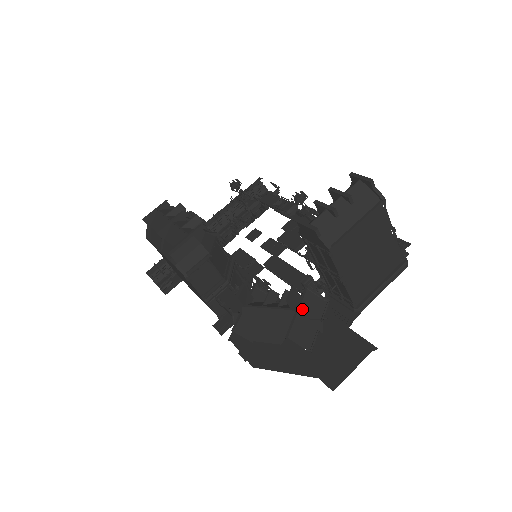
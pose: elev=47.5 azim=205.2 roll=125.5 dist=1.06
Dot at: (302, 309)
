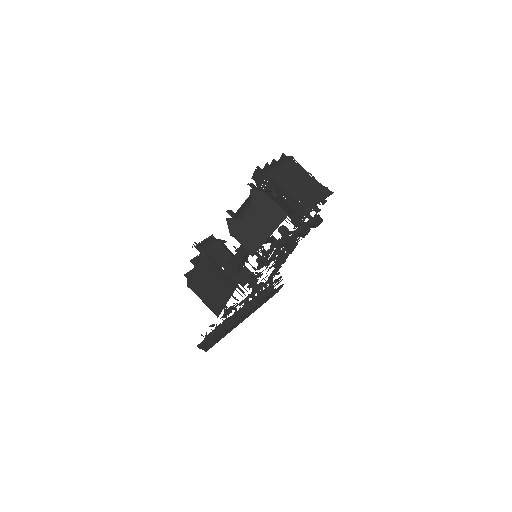
Dot at: occluded
